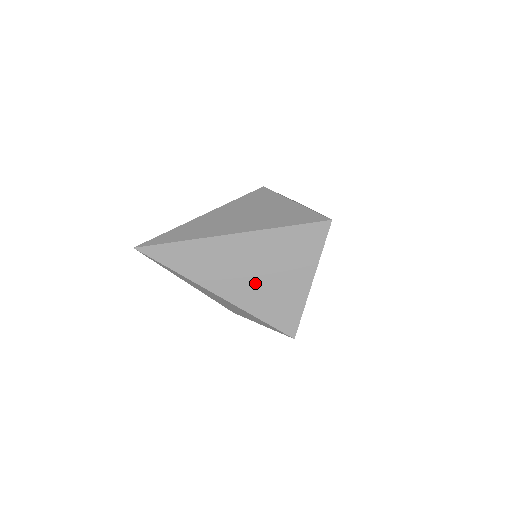
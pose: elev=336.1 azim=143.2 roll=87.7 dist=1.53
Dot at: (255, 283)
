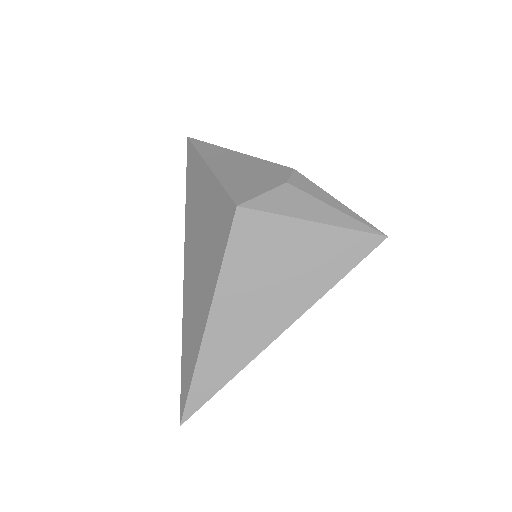
Dot at: occluded
